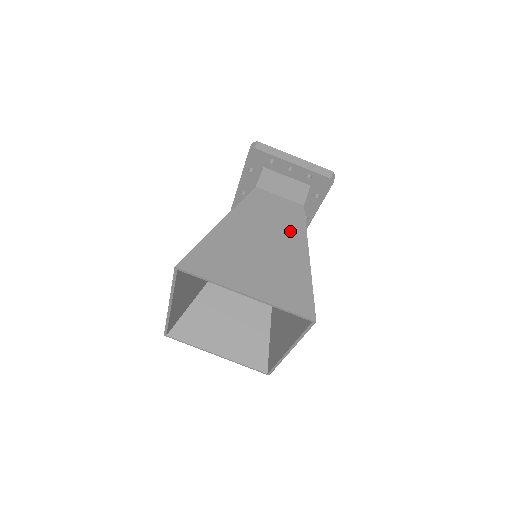
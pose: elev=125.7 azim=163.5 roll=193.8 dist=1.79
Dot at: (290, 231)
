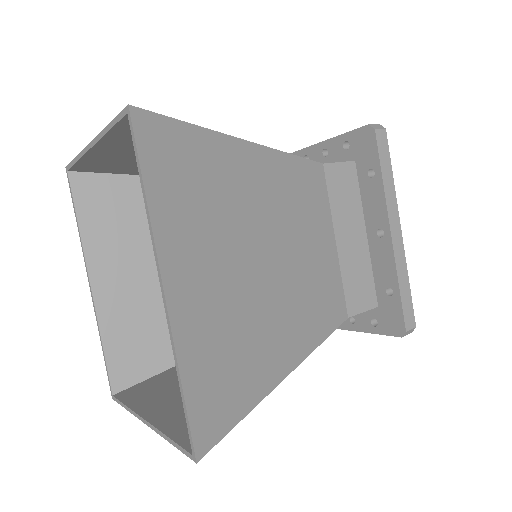
Dot at: occluded
